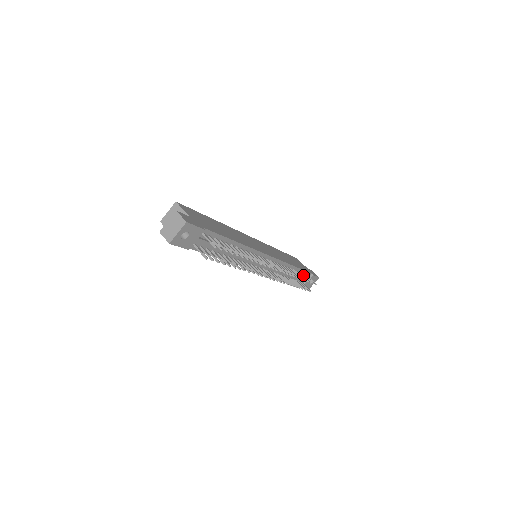
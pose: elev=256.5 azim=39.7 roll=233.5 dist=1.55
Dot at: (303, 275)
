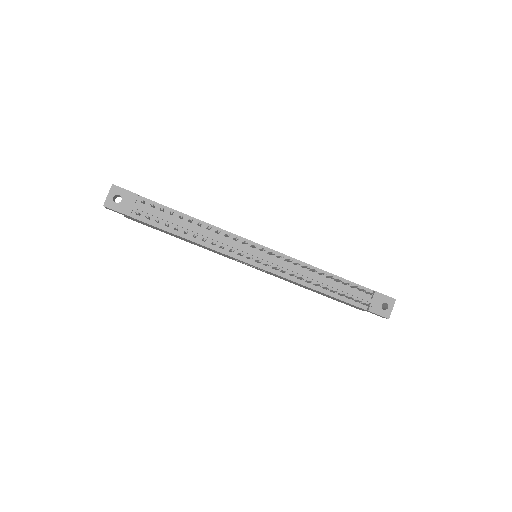
Dot at: (346, 283)
